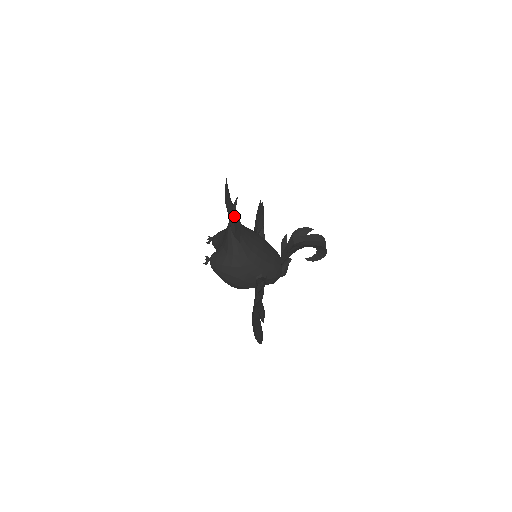
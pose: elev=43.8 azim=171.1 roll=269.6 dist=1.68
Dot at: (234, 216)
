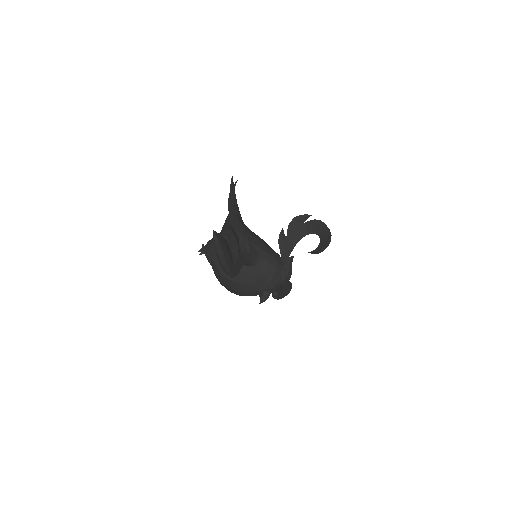
Dot at: (231, 193)
